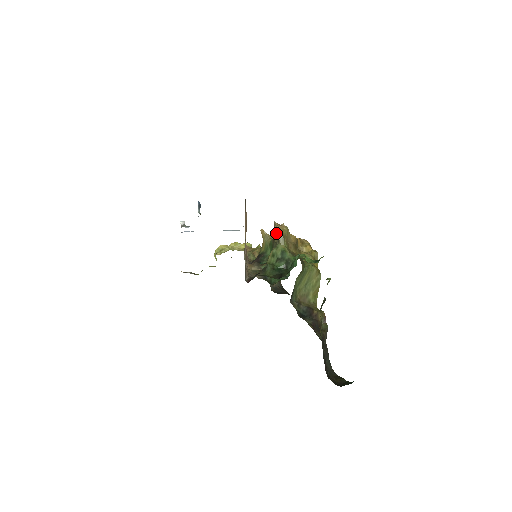
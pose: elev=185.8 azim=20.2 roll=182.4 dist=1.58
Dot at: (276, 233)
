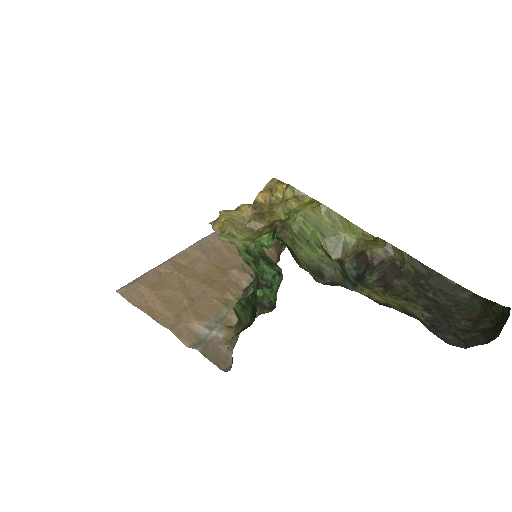
Dot at: occluded
